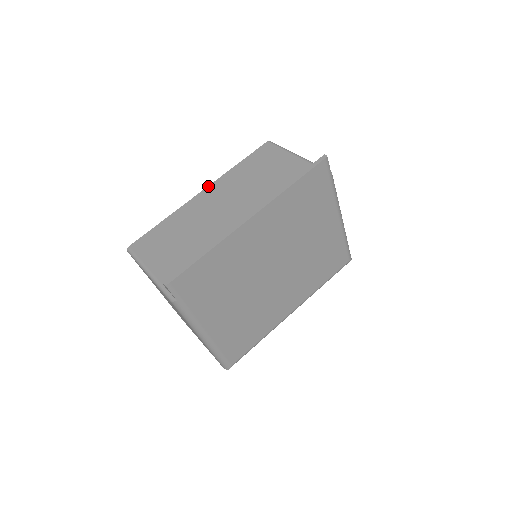
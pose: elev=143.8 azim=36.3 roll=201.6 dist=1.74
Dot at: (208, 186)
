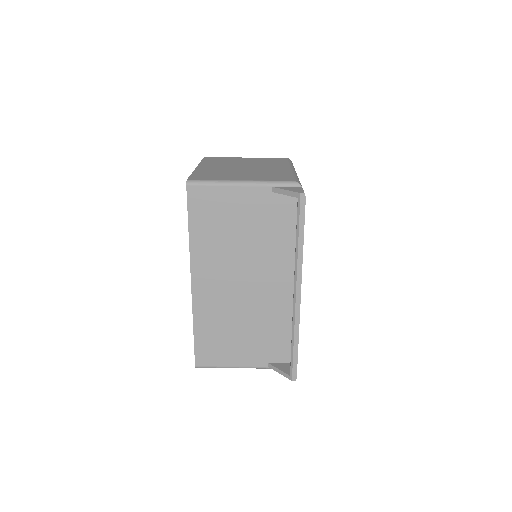
Dot at: (191, 274)
